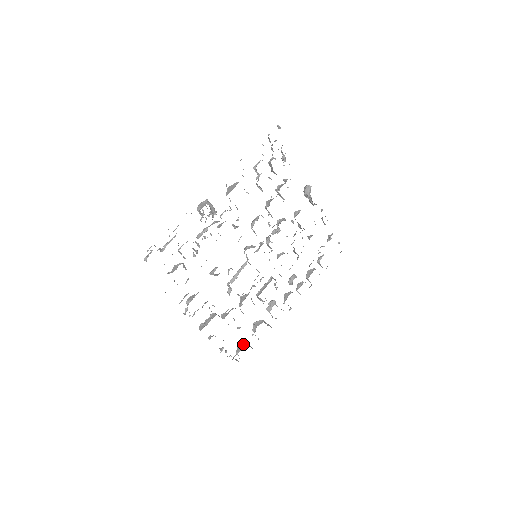
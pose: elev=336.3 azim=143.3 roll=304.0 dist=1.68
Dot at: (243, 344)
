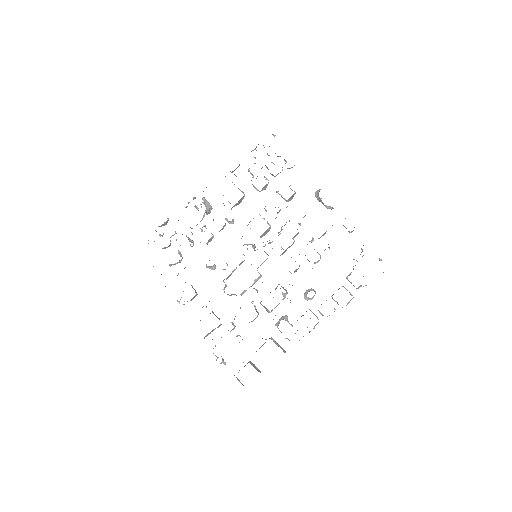
Dot at: (248, 362)
